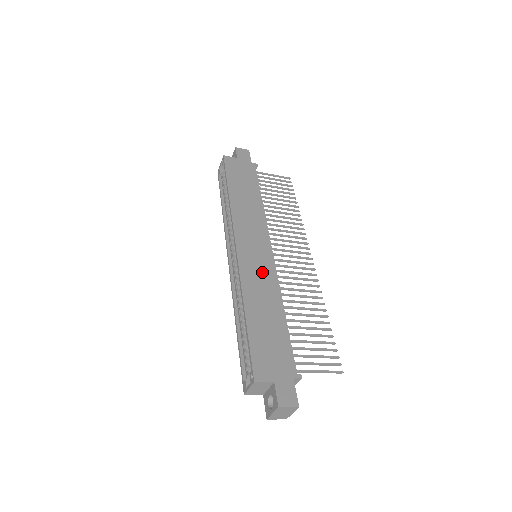
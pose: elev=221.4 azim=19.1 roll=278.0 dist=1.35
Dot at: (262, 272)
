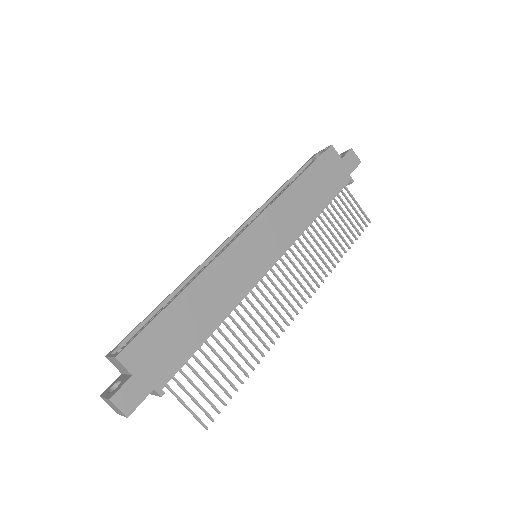
Dot at: (240, 275)
